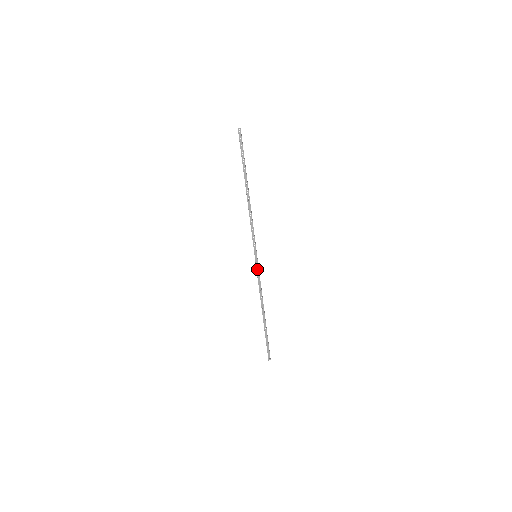
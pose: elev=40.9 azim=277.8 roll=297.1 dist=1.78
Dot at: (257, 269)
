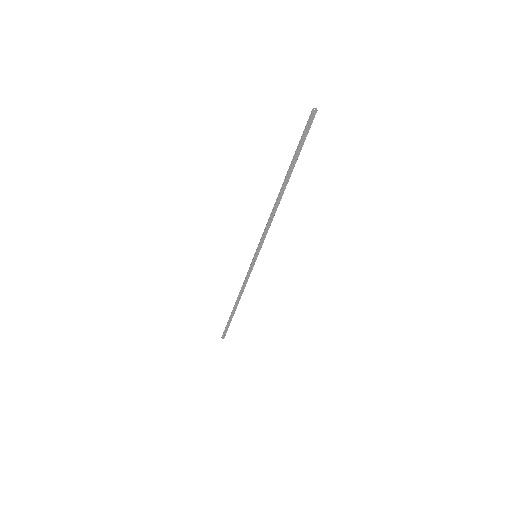
Dot at: (251, 268)
